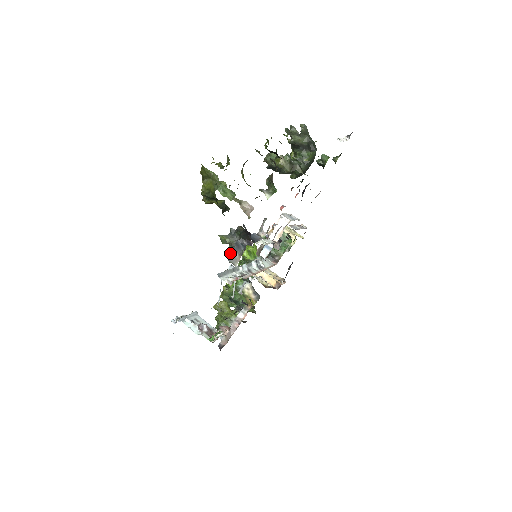
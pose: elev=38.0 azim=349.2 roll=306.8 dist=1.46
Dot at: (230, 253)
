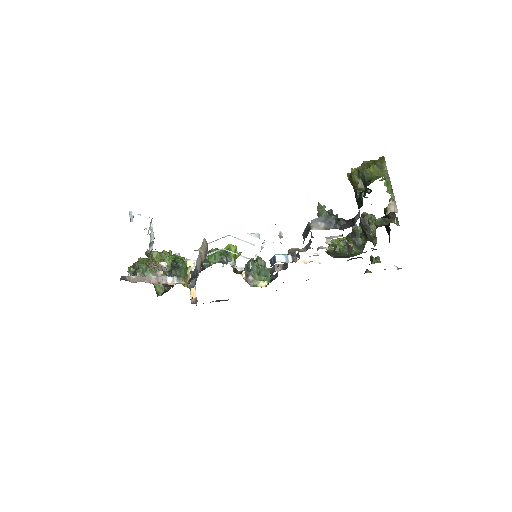
Dot at: (319, 219)
